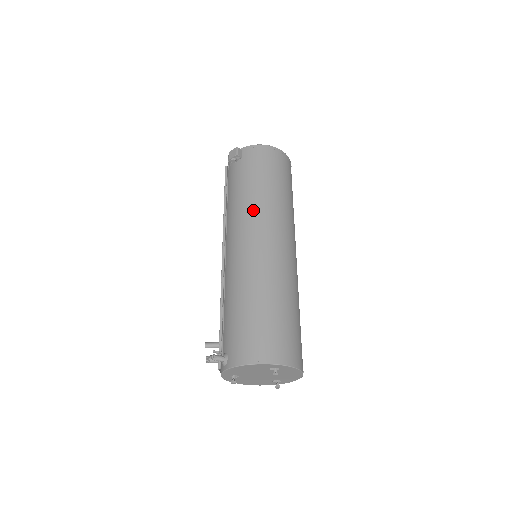
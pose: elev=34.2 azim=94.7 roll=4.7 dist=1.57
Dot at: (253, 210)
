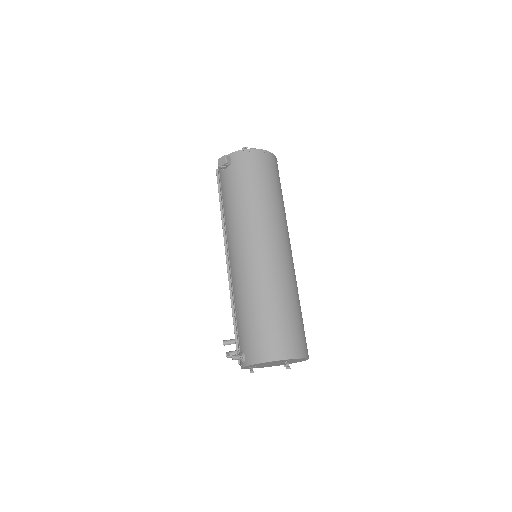
Dot at: (249, 219)
